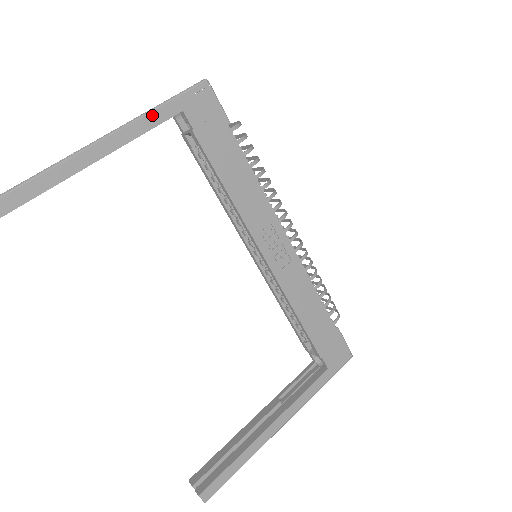
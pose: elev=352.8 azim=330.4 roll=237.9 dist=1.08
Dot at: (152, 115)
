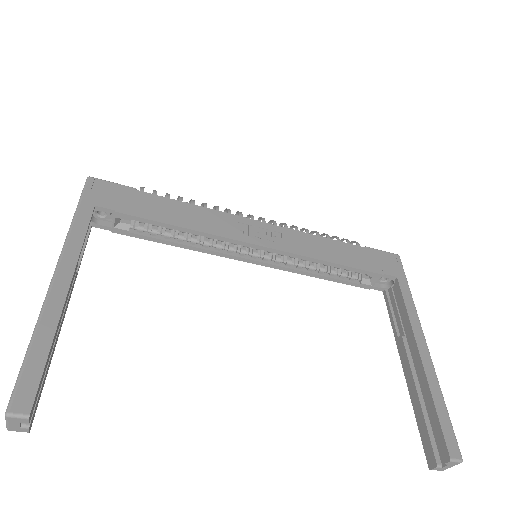
Dot at: (76, 225)
